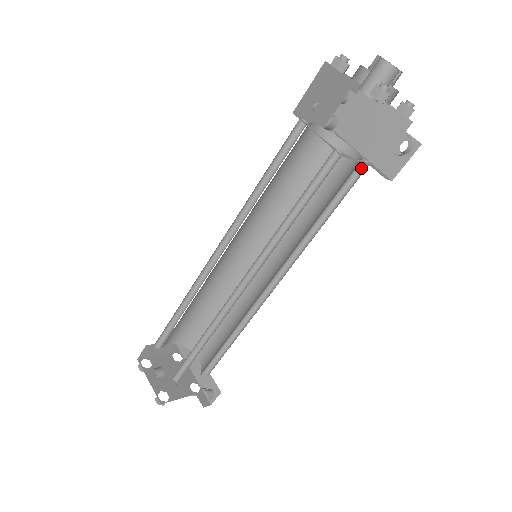
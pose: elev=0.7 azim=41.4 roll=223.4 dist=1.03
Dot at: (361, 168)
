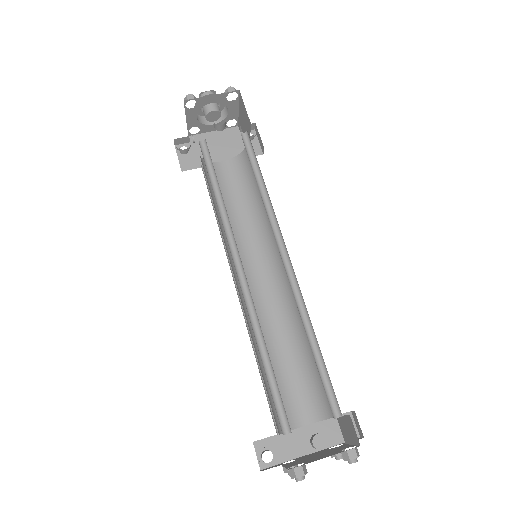
Dot at: occluded
